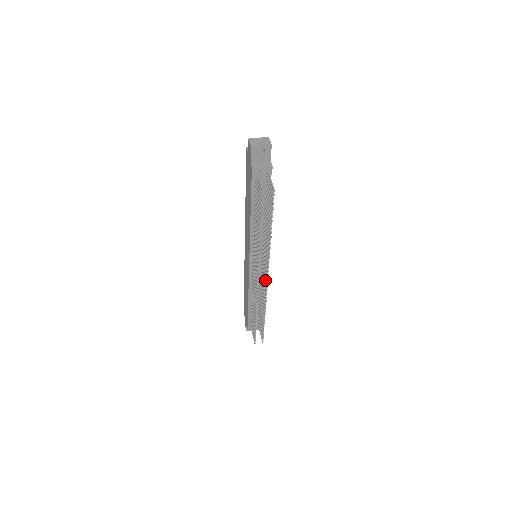
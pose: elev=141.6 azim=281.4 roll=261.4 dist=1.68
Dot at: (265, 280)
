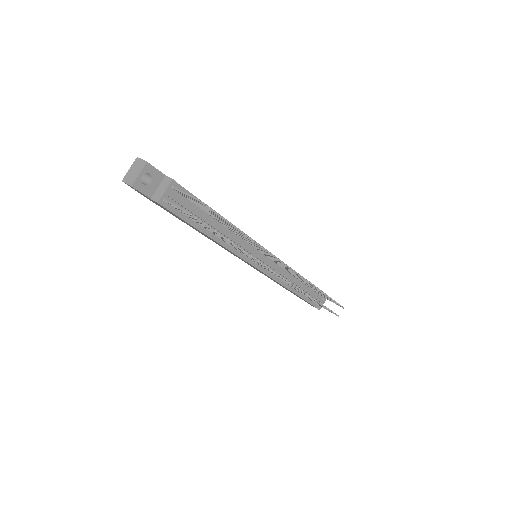
Dot at: (287, 268)
